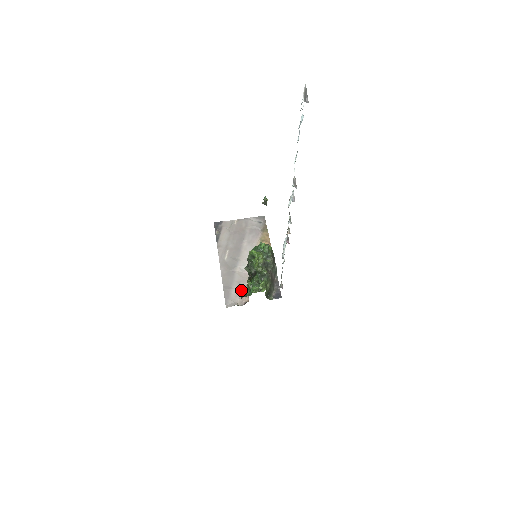
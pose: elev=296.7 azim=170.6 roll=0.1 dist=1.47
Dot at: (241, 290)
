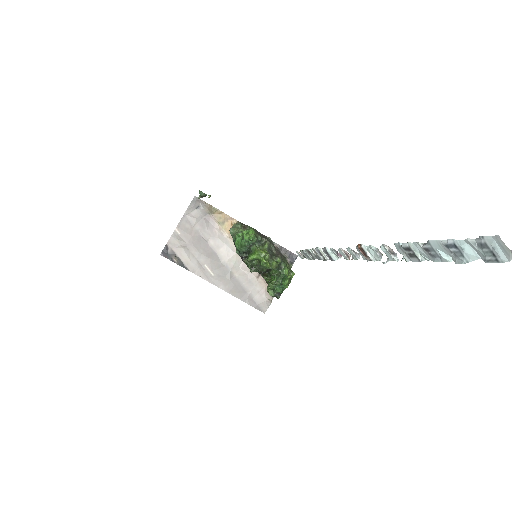
Dot at: (268, 292)
